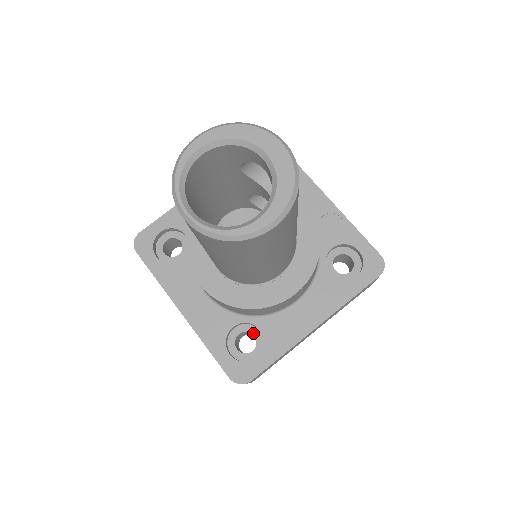
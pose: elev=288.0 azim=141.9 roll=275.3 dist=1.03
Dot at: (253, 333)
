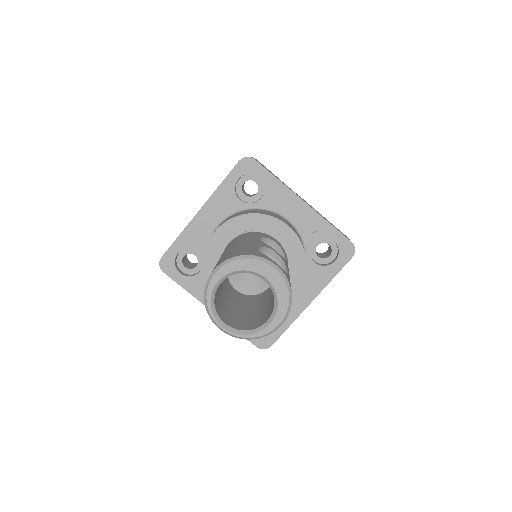
Dot at: occluded
